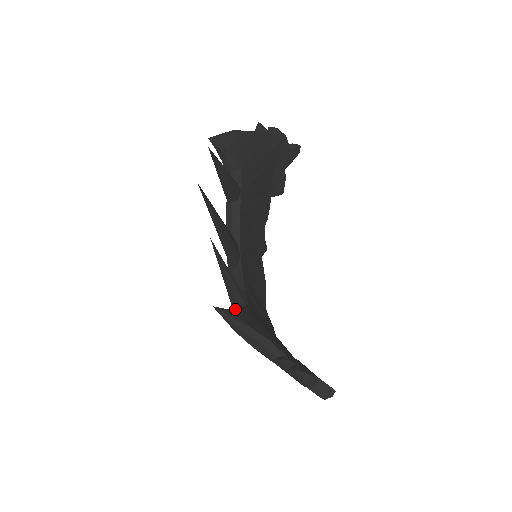
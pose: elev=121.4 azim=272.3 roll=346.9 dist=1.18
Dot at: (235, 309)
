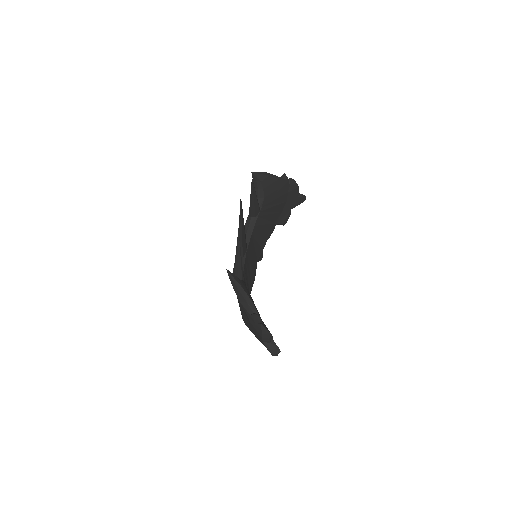
Dot at: occluded
